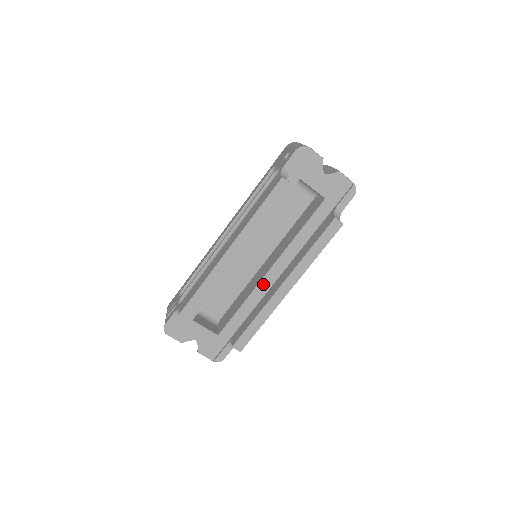
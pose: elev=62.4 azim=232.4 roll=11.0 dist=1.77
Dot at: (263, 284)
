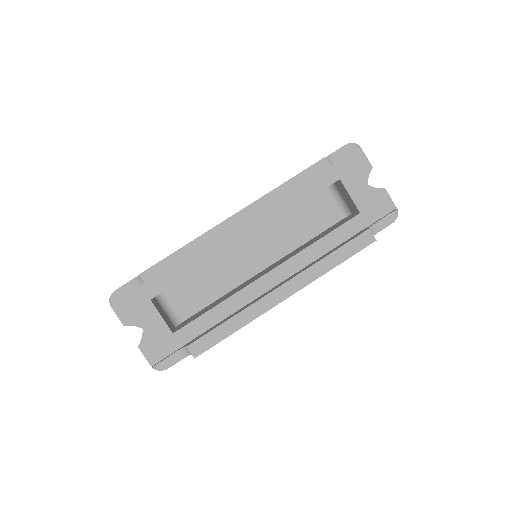
Dot at: (253, 288)
